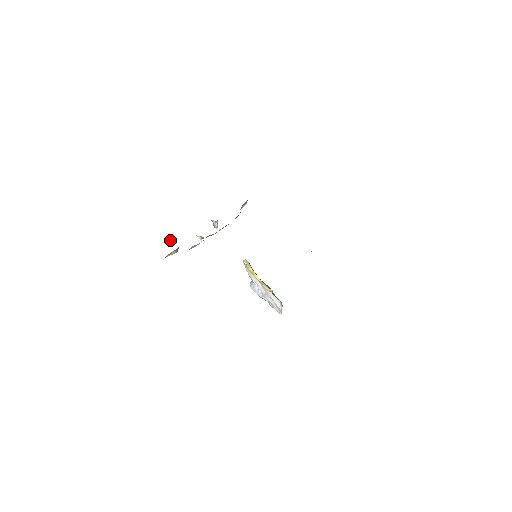
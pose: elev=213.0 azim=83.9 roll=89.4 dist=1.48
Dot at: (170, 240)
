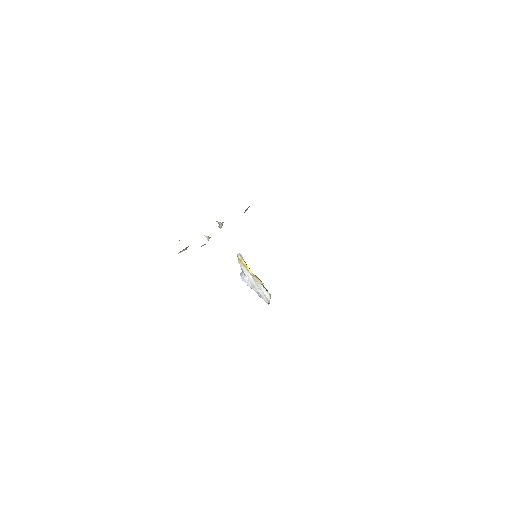
Dot at: occluded
